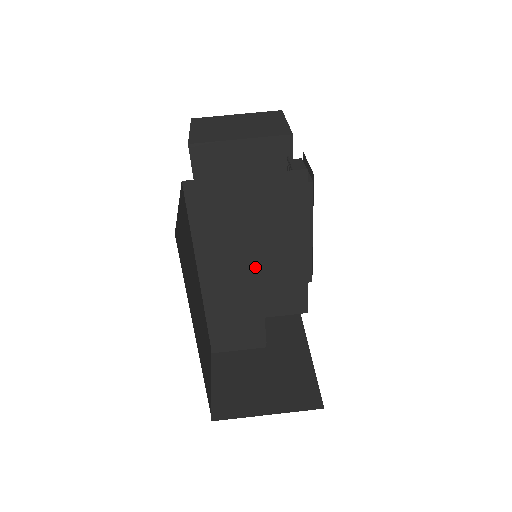
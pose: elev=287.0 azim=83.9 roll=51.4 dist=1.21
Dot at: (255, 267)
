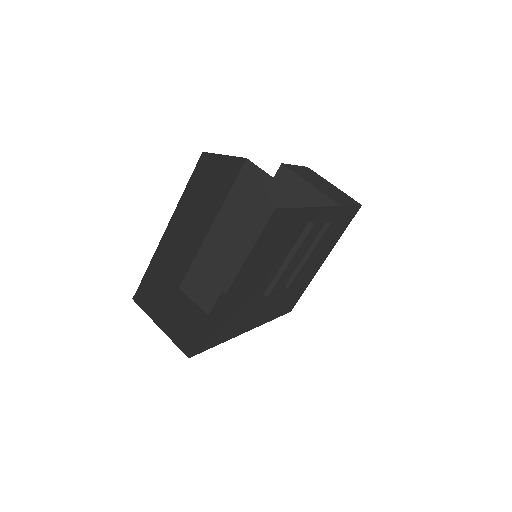
Dot at: (243, 248)
